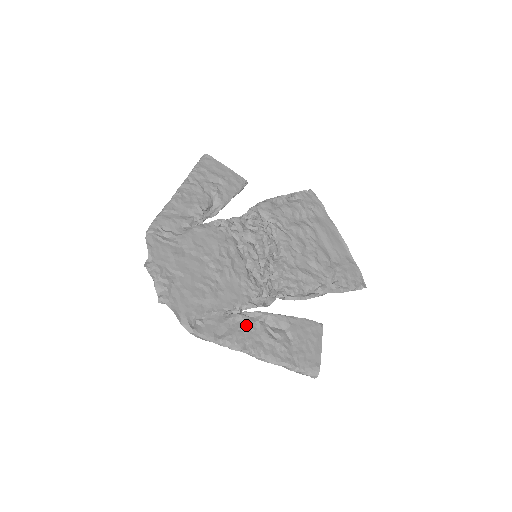
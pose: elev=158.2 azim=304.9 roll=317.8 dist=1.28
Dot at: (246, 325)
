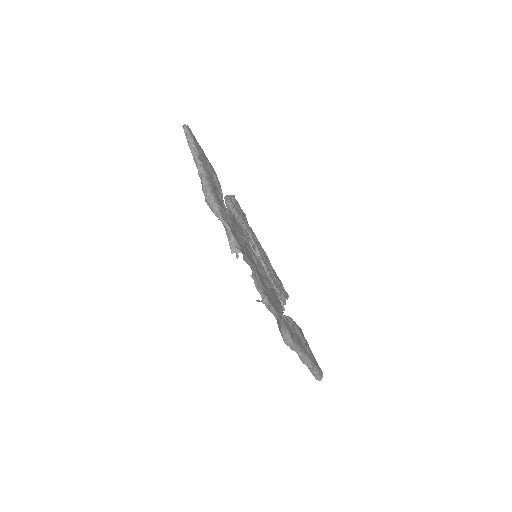
Dot at: occluded
